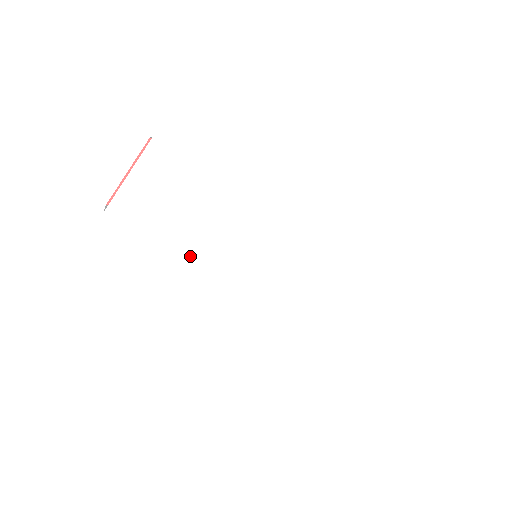
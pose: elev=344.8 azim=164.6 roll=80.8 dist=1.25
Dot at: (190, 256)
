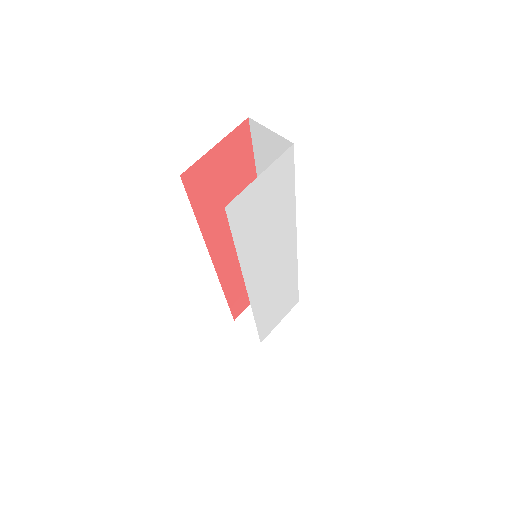
Dot at: (245, 259)
